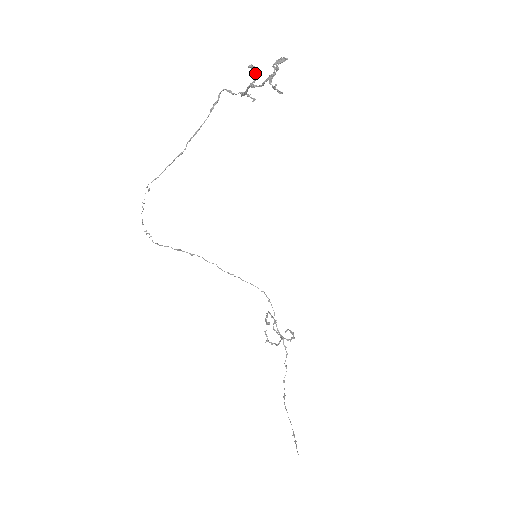
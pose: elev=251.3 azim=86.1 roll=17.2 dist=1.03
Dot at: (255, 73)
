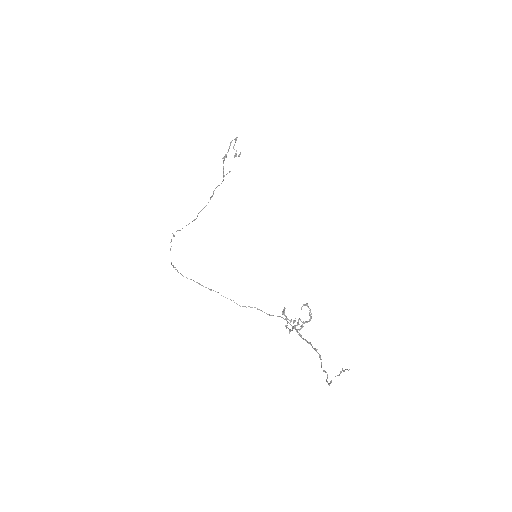
Dot at: (226, 157)
